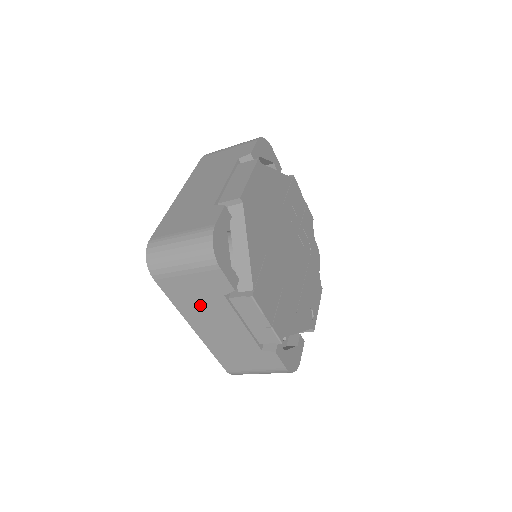
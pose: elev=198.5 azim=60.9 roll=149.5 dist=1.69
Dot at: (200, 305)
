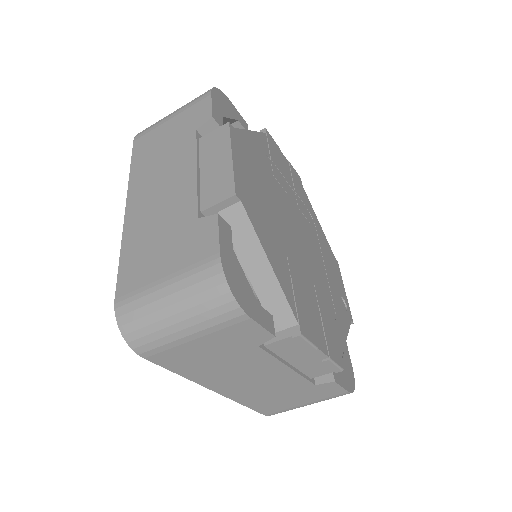
Dot at: (222, 366)
